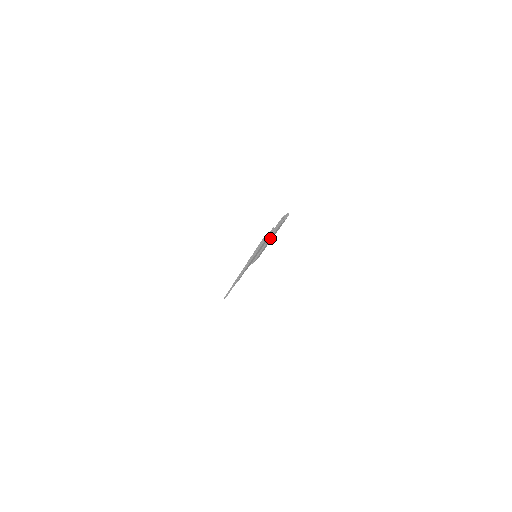
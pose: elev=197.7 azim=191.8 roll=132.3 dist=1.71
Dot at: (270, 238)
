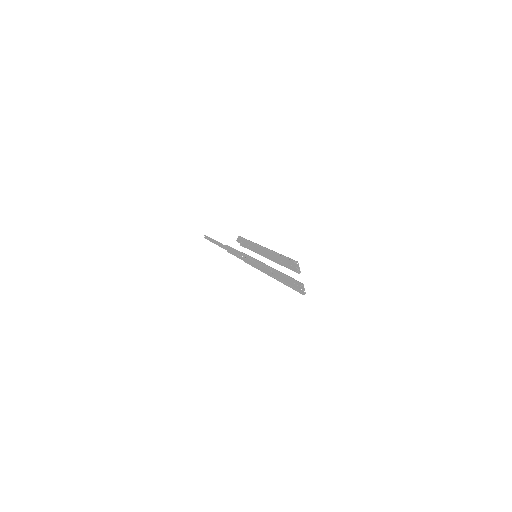
Dot at: (276, 261)
